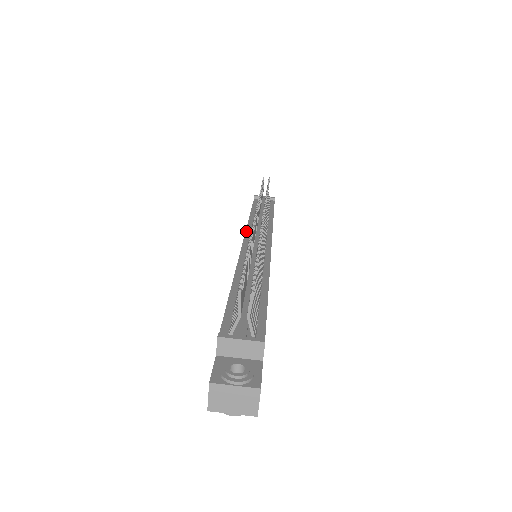
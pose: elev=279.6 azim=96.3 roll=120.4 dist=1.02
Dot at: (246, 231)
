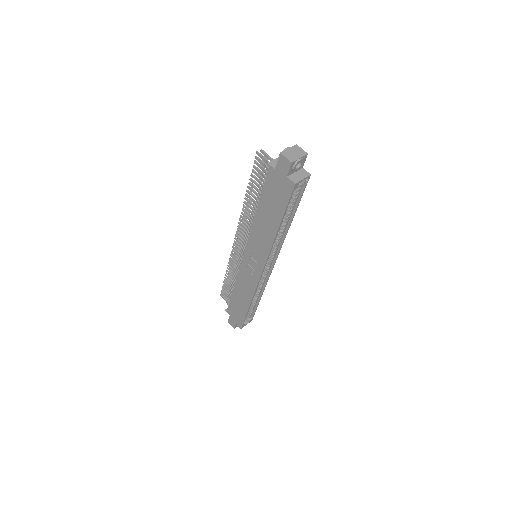
Dot at: (240, 266)
